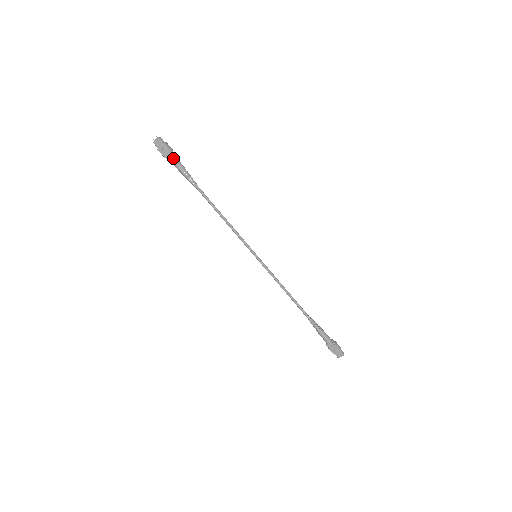
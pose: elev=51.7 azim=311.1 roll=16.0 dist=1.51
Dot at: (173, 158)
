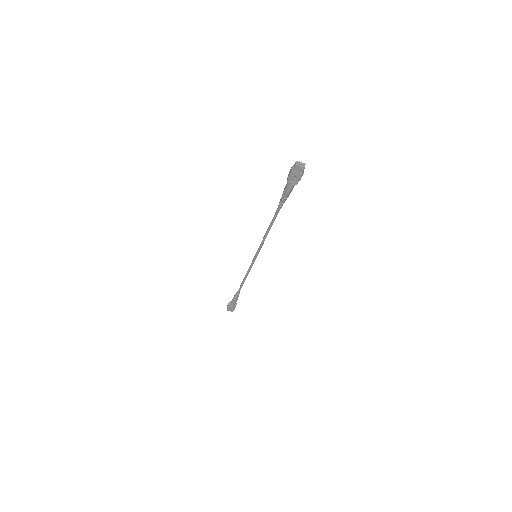
Dot at: (294, 185)
